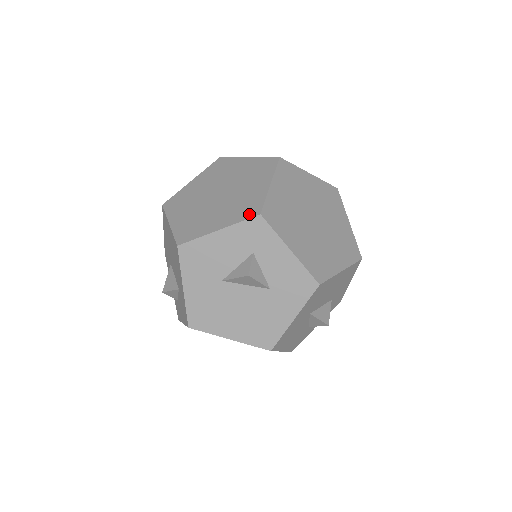
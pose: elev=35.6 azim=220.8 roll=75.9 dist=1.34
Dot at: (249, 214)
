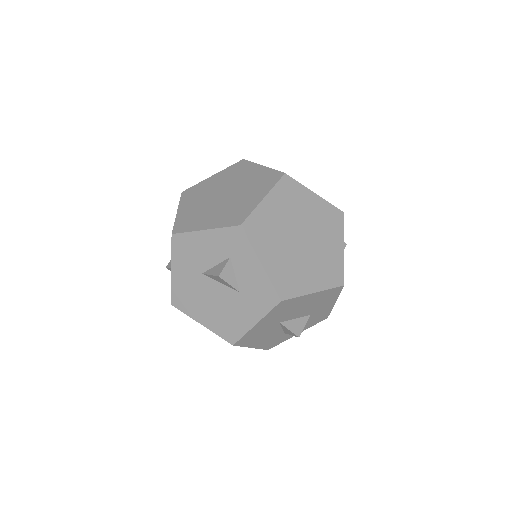
Dot at: (233, 222)
